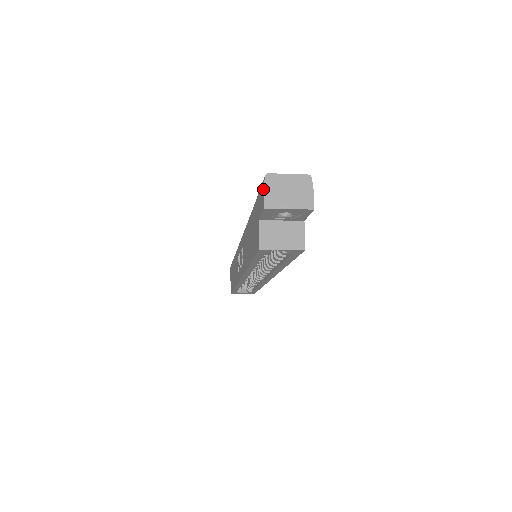
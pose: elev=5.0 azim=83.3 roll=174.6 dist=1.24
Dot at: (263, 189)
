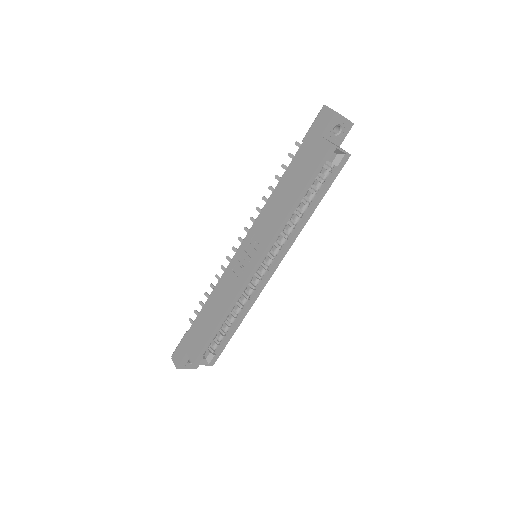
Dot at: (327, 109)
